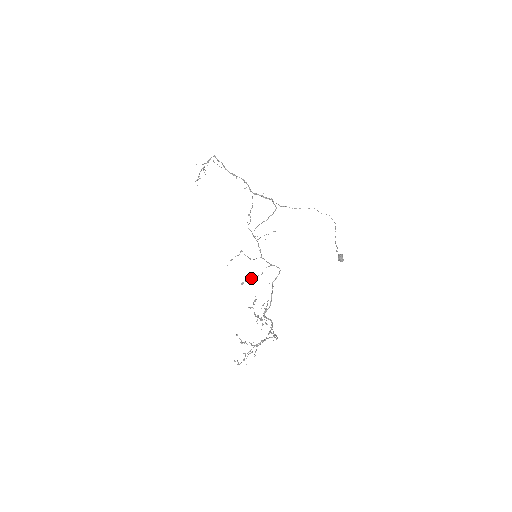
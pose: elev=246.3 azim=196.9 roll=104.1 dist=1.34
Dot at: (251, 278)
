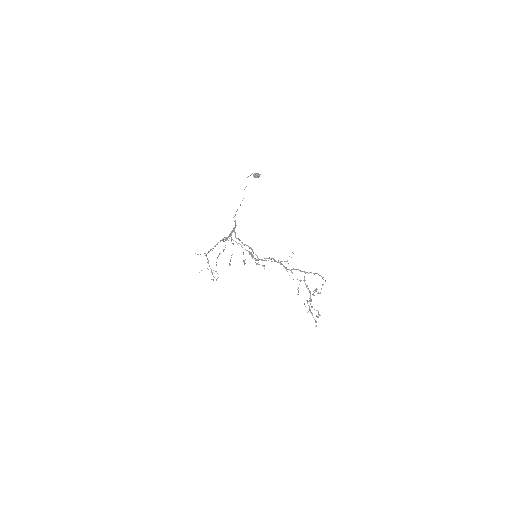
Dot at: (231, 255)
